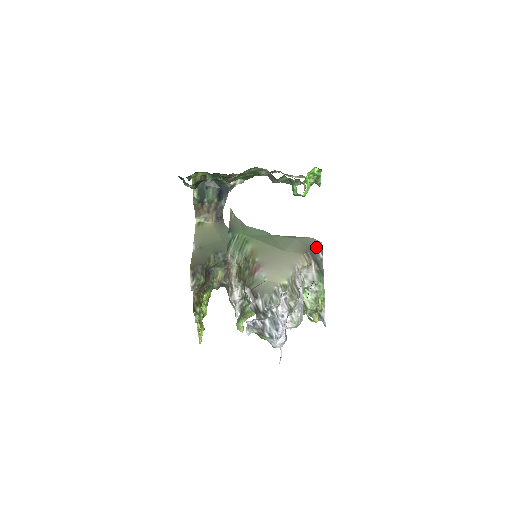
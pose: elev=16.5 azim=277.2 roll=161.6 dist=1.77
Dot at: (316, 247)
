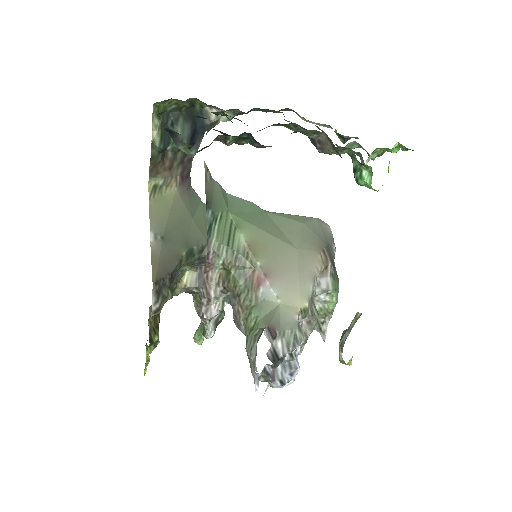
Dot at: (329, 237)
